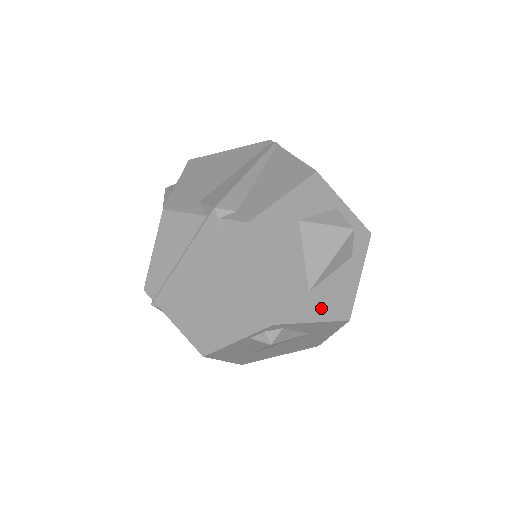
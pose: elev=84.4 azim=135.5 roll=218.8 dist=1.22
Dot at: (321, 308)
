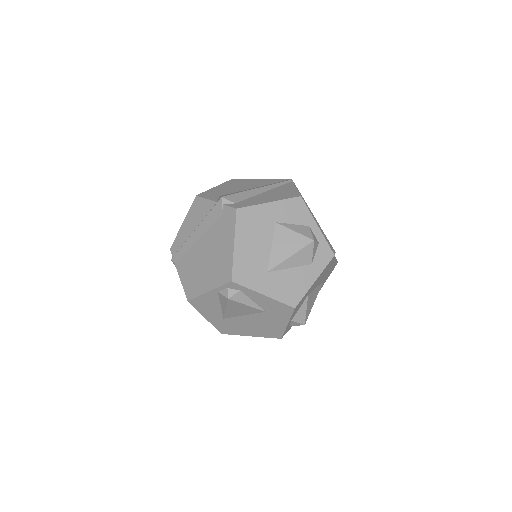
Dot at: (273, 288)
